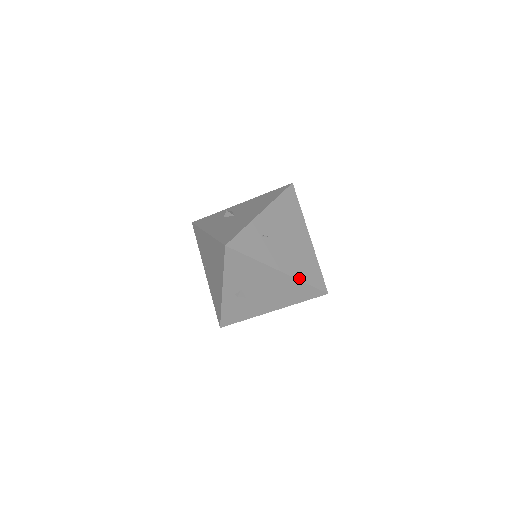
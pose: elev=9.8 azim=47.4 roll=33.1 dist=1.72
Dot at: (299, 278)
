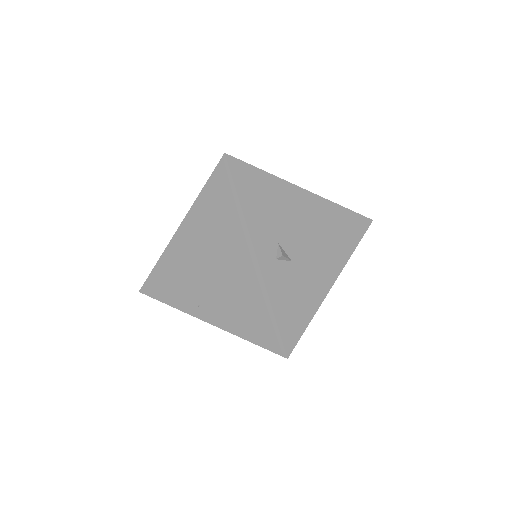
Dot at: (331, 202)
